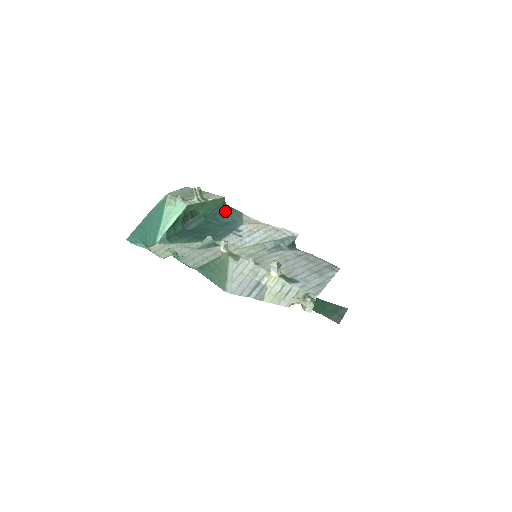
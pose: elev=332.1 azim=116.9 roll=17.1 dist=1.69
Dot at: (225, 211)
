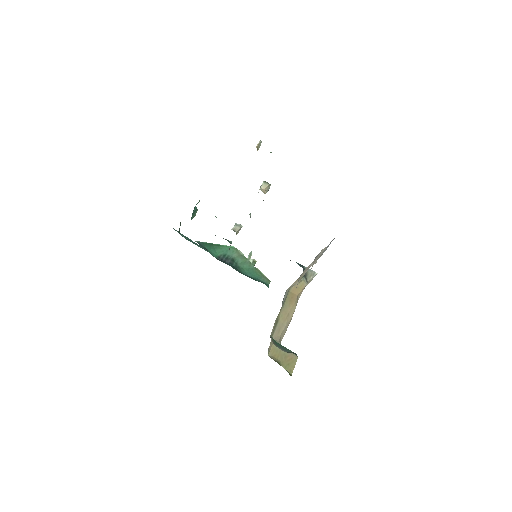
Dot at: occluded
